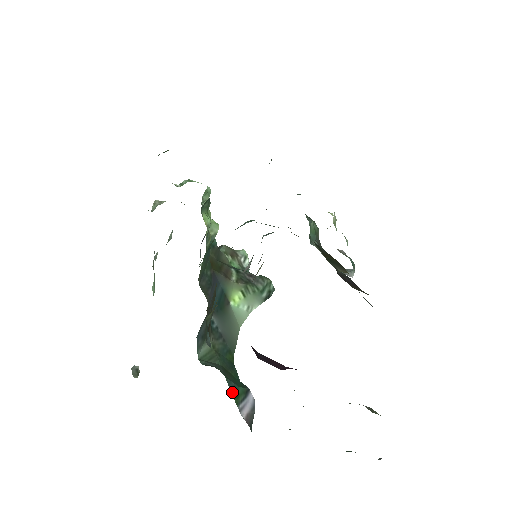
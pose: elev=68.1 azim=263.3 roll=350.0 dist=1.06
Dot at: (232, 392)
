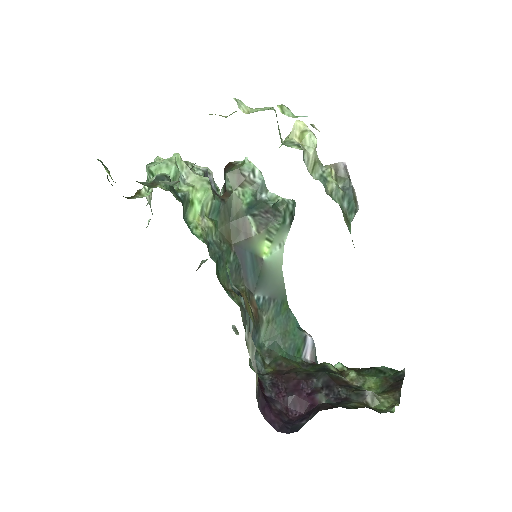
Dot at: (294, 354)
